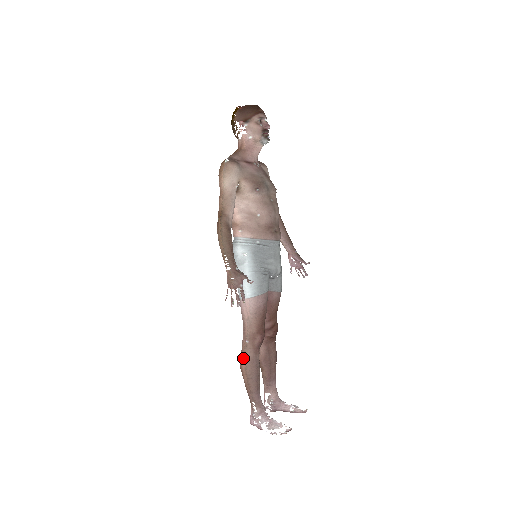
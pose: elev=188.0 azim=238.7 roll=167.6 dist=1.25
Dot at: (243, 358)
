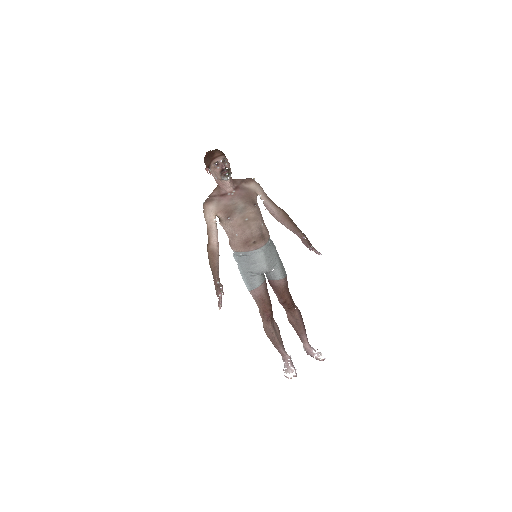
Dot at: (263, 326)
